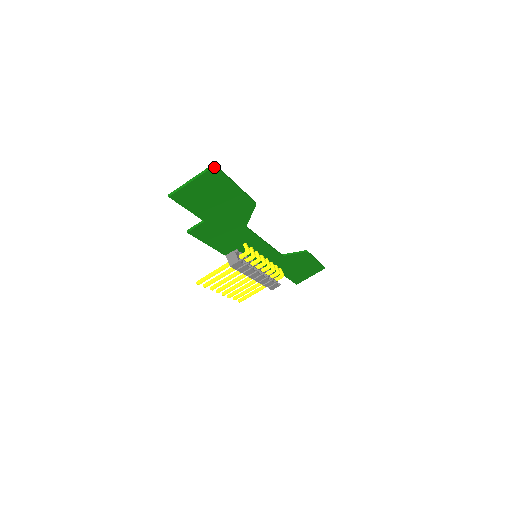
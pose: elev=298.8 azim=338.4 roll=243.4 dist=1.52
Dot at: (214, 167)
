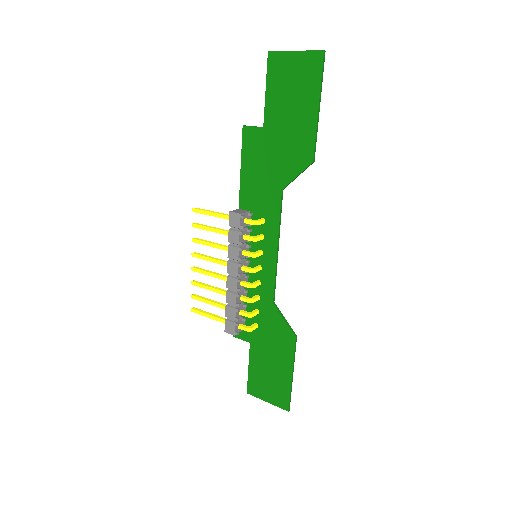
Dot at: (322, 53)
